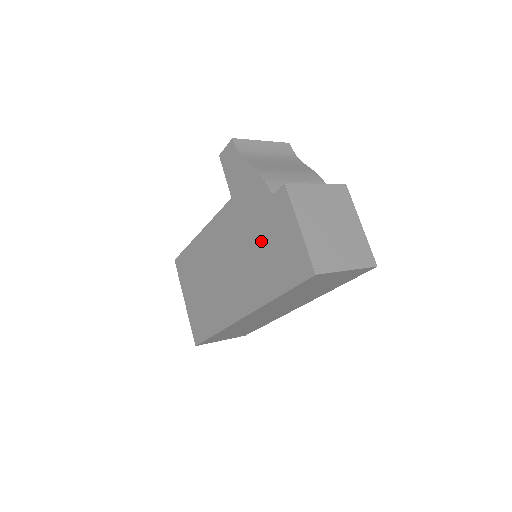
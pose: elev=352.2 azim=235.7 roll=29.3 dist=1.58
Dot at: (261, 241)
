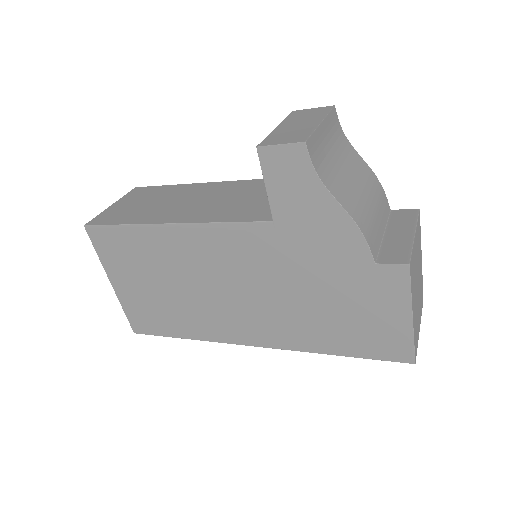
Dot at: (326, 298)
